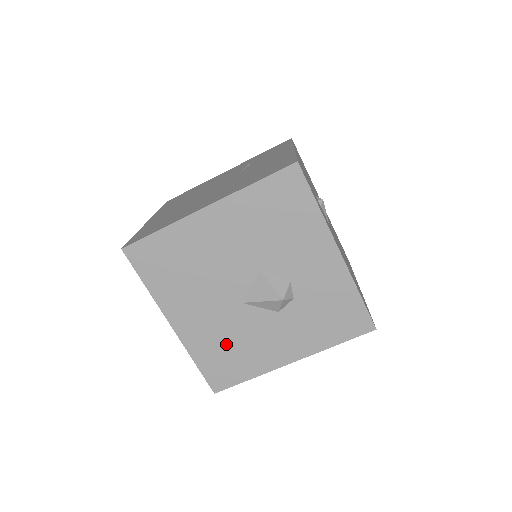
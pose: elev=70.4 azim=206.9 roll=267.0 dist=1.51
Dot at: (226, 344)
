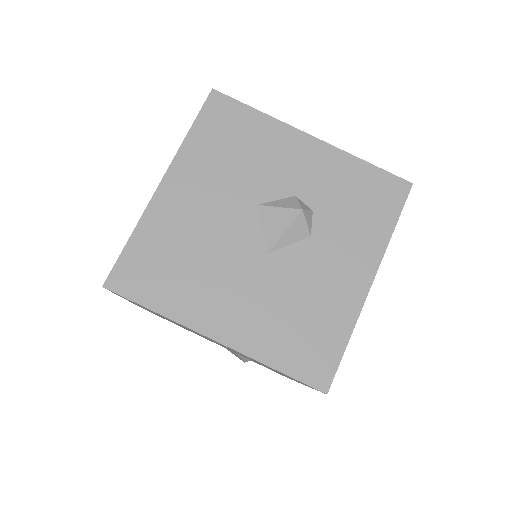
Dot at: (289, 316)
